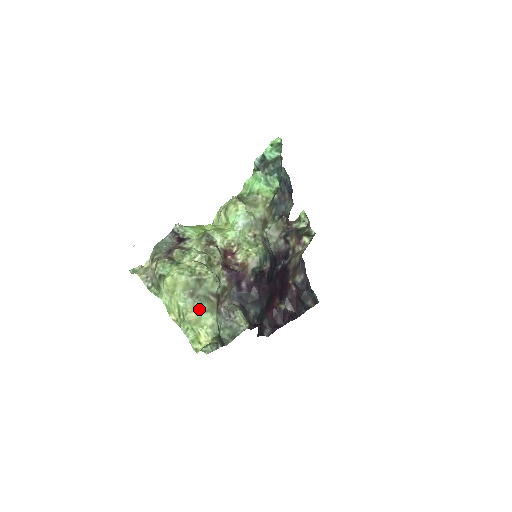
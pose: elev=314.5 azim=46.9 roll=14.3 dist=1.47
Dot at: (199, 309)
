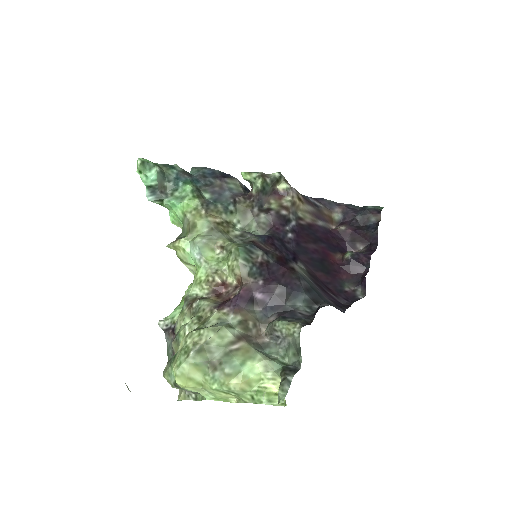
Dot at: (233, 371)
